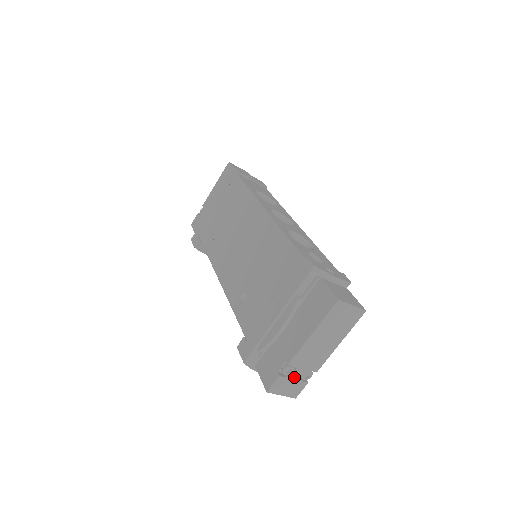
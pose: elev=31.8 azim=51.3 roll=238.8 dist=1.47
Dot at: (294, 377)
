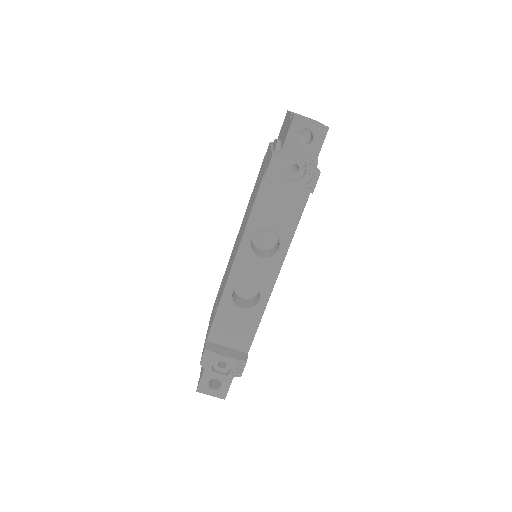
Dot at: occluded
